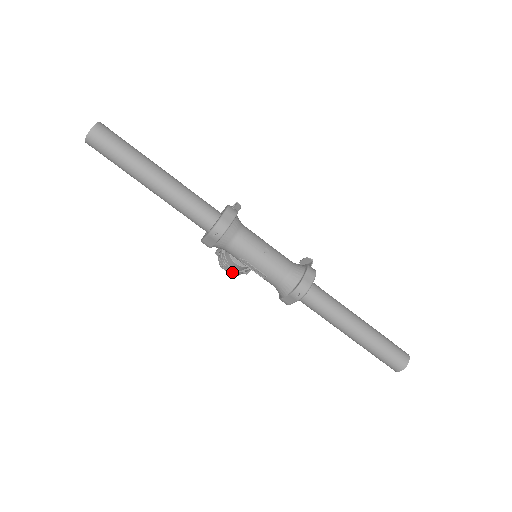
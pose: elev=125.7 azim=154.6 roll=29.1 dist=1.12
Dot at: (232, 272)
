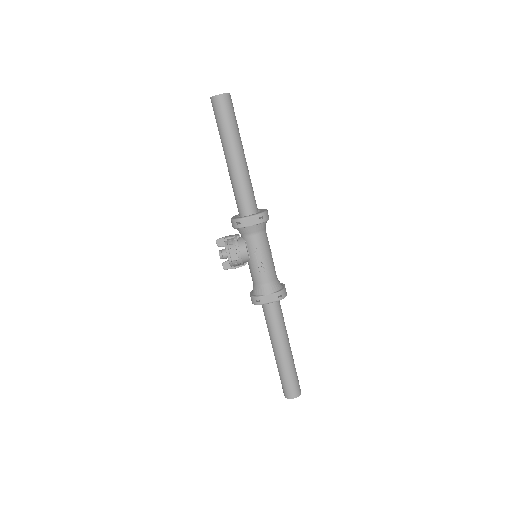
Dot at: (233, 258)
